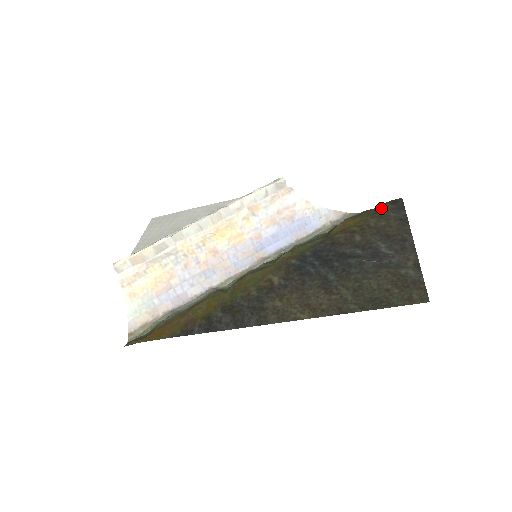
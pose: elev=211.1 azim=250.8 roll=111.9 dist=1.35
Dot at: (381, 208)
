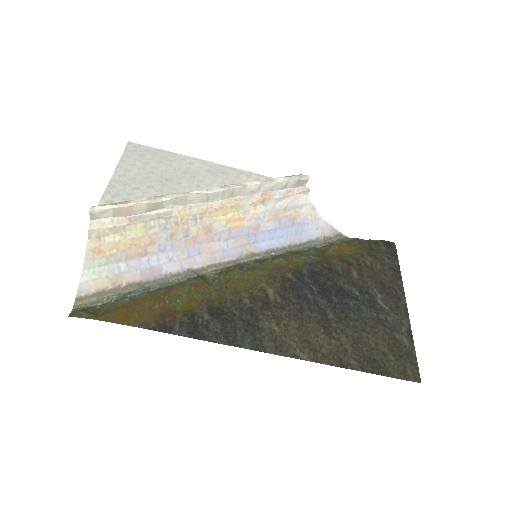
Dot at: (376, 246)
